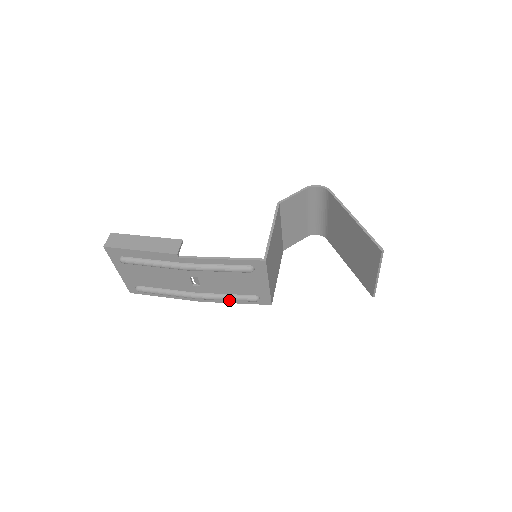
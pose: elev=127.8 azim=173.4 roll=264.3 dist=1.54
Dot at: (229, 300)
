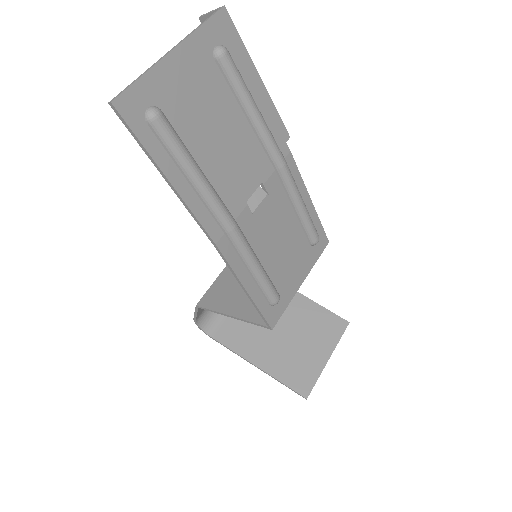
Dot at: (259, 272)
